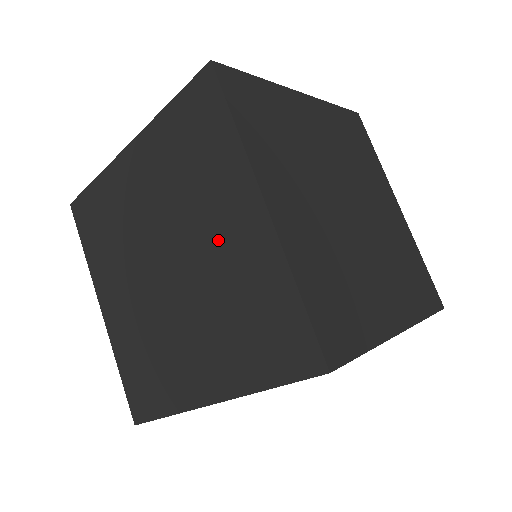
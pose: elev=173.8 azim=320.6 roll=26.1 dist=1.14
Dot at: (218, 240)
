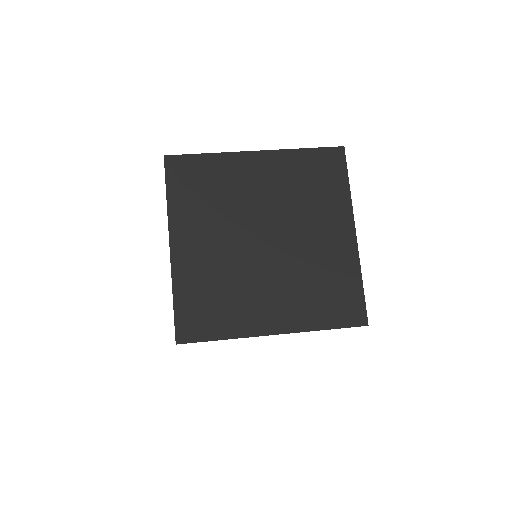
Dot at: occluded
